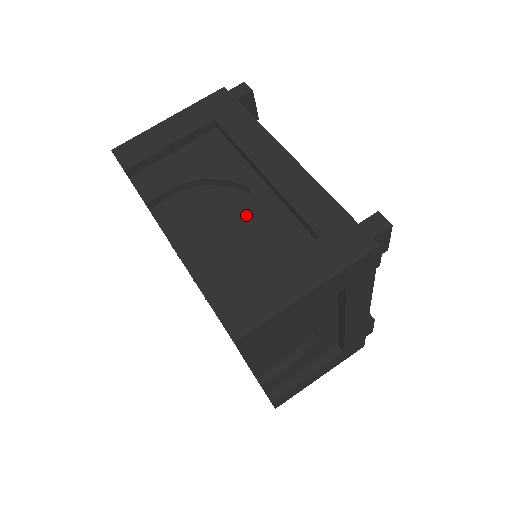
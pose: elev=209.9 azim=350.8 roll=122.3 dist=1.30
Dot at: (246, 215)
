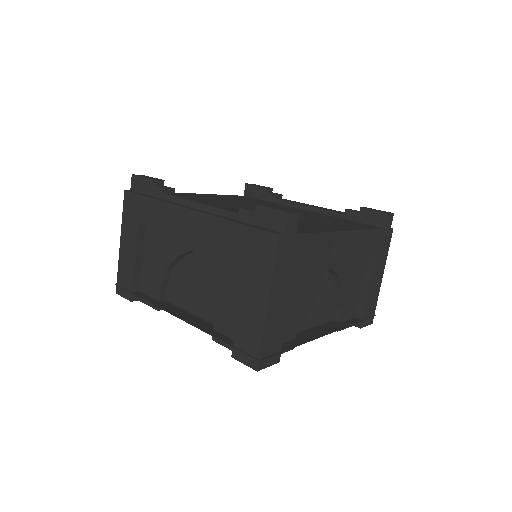
Dot at: (330, 279)
